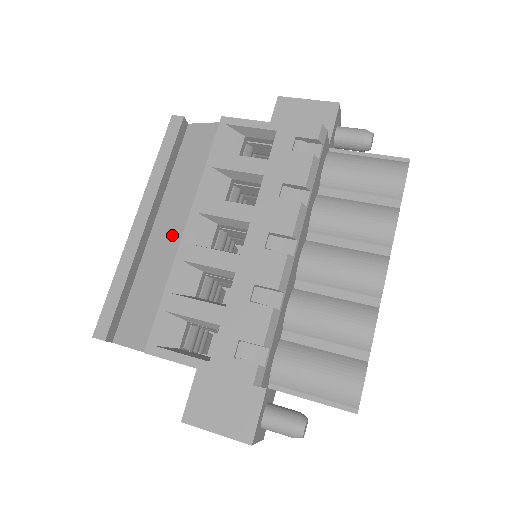
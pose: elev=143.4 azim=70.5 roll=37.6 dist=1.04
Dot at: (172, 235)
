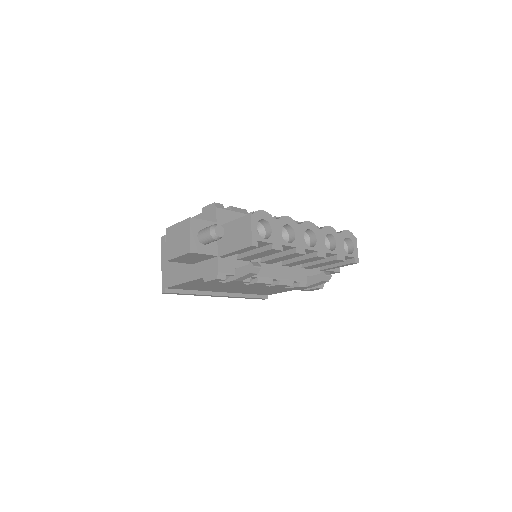
Dot at: occluded
